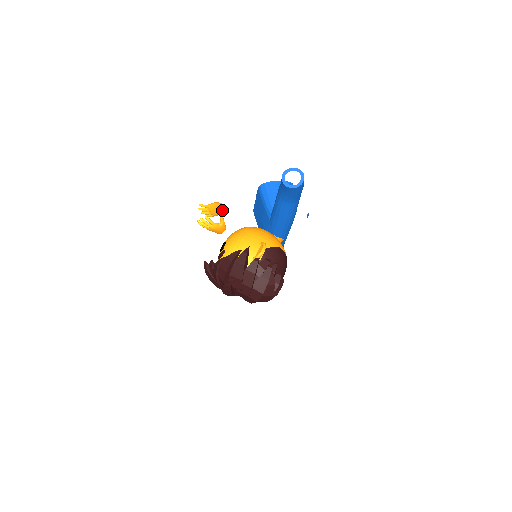
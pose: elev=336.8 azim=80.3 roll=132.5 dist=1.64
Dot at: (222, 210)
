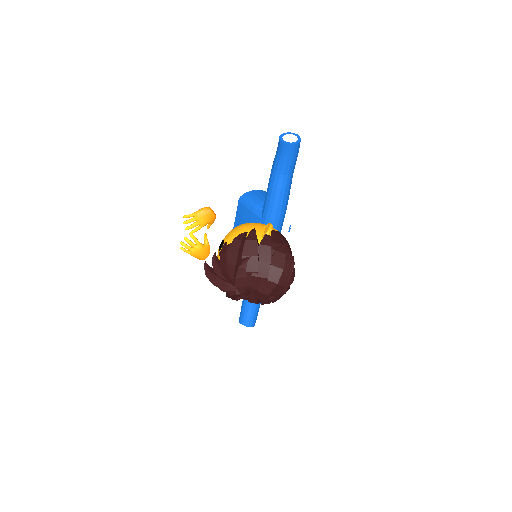
Dot at: (211, 213)
